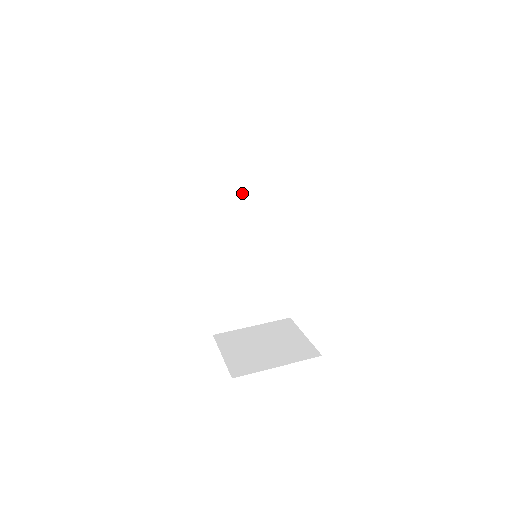
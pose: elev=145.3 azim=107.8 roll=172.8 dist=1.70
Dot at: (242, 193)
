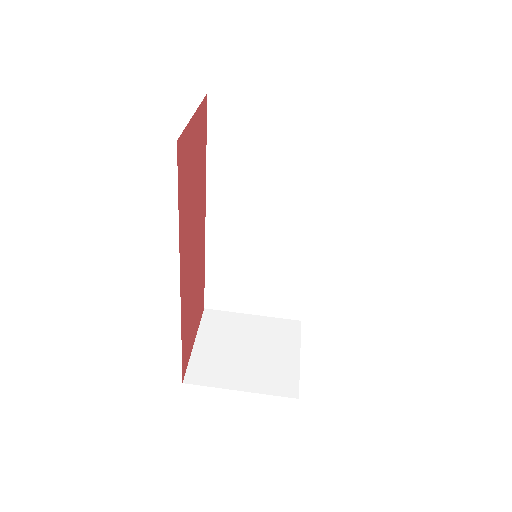
Dot at: (272, 163)
